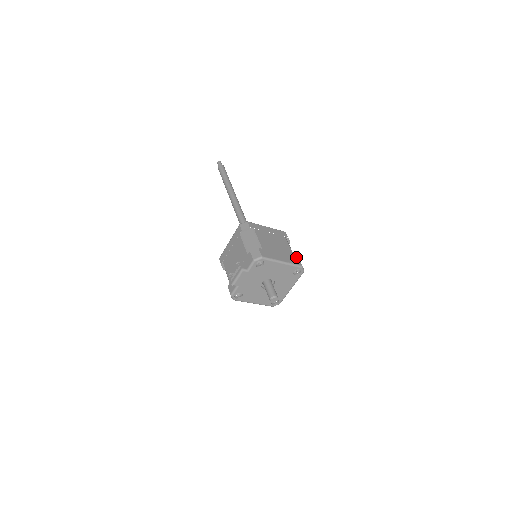
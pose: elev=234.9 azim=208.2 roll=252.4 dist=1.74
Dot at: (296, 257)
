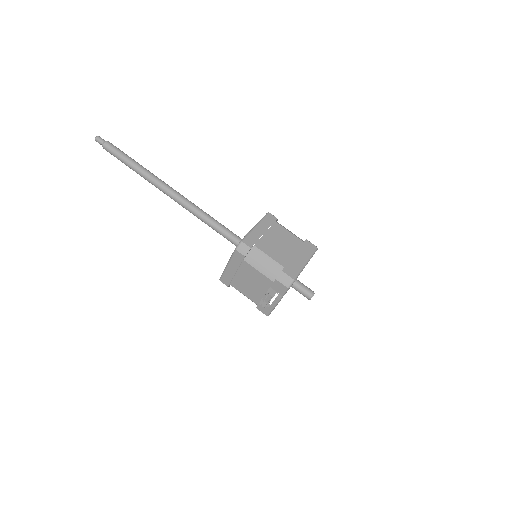
Dot at: (305, 241)
